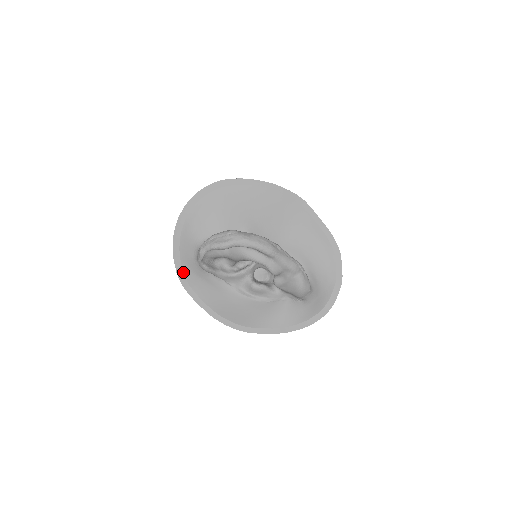
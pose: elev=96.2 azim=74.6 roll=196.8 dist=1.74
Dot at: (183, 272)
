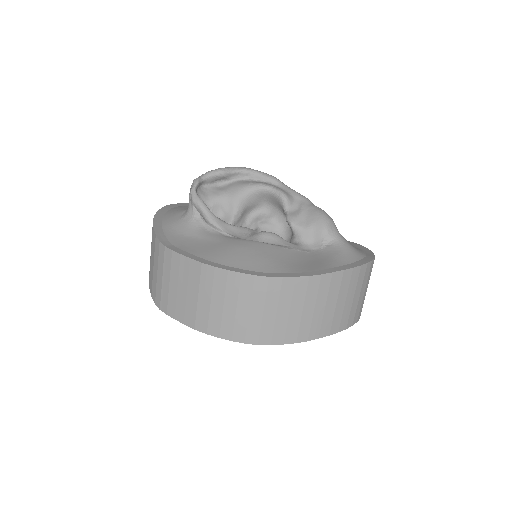
Dot at: (165, 236)
